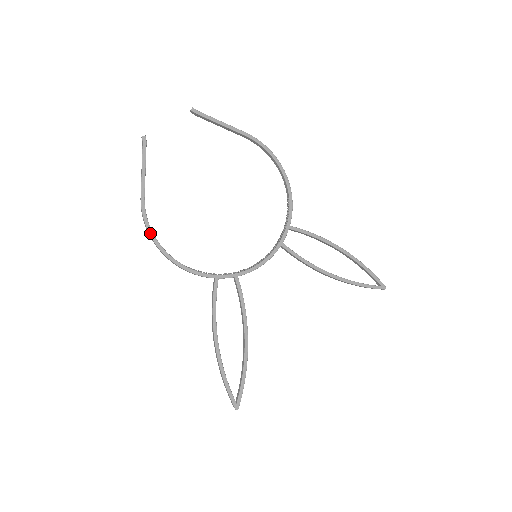
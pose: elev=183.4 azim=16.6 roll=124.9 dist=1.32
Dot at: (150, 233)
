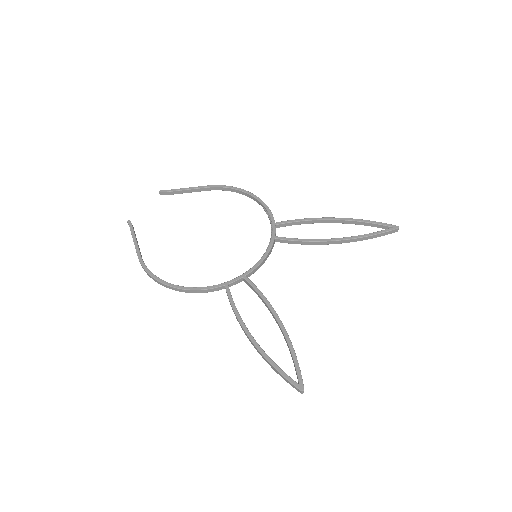
Dot at: (153, 277)
